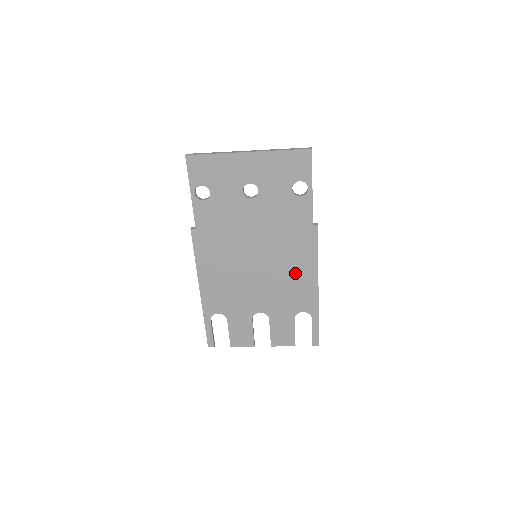
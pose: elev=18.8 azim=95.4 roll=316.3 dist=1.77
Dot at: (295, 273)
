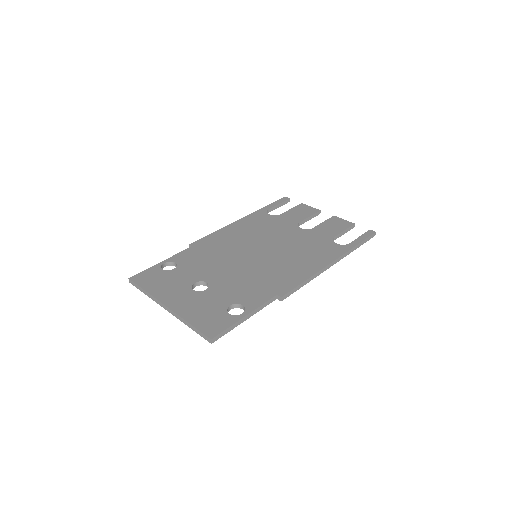
Dot at: occluded
